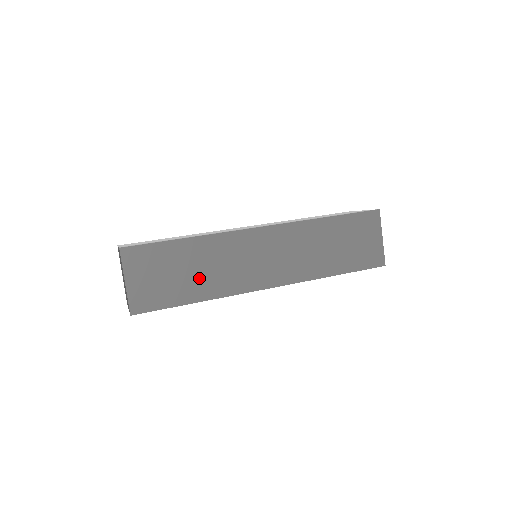
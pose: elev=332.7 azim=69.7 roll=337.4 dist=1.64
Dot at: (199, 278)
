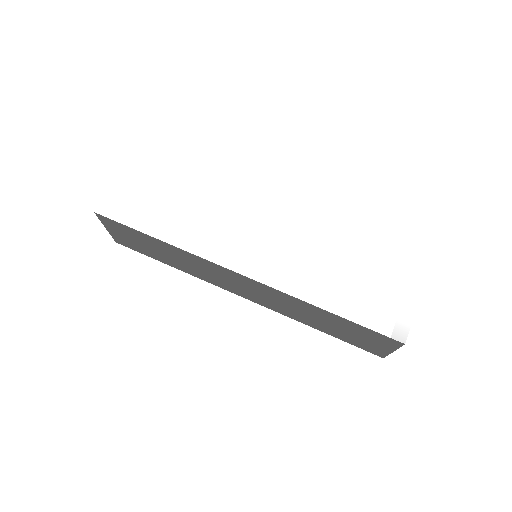
Dot at: (172, 259)
